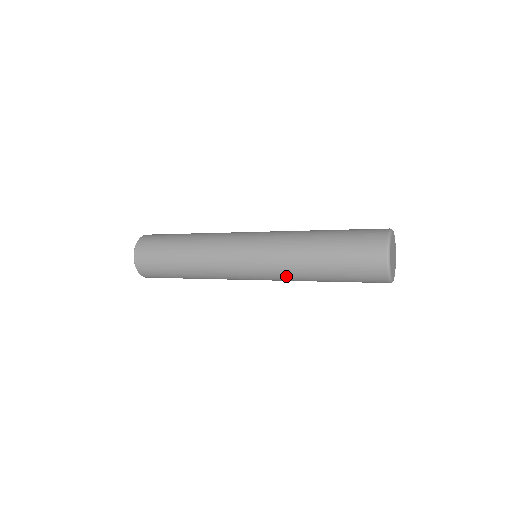
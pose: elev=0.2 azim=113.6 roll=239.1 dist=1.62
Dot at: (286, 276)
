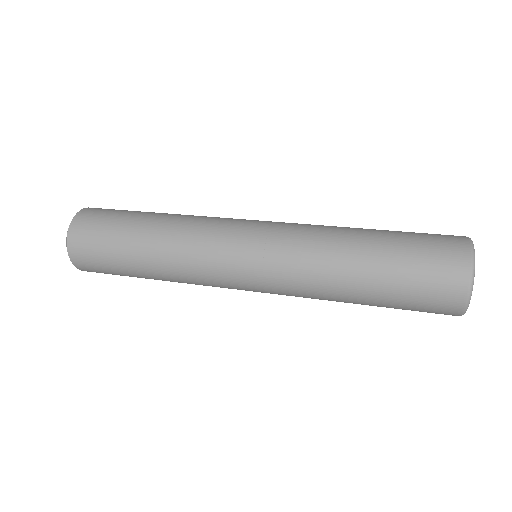
Dot at: occluded
